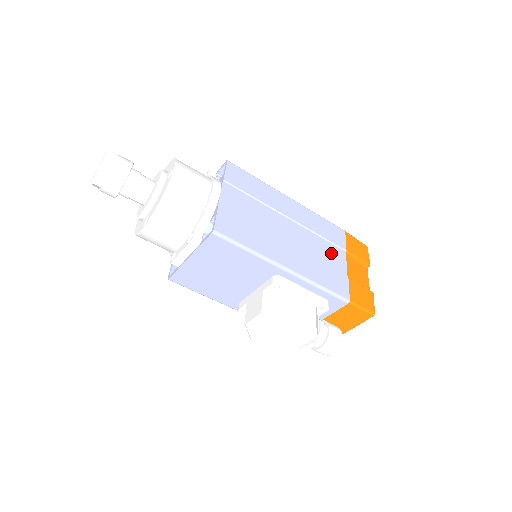
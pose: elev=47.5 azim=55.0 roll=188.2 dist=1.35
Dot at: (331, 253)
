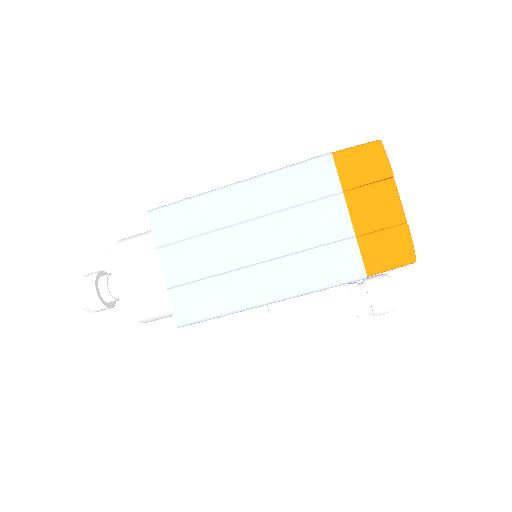
Dot at: (320, 219)
